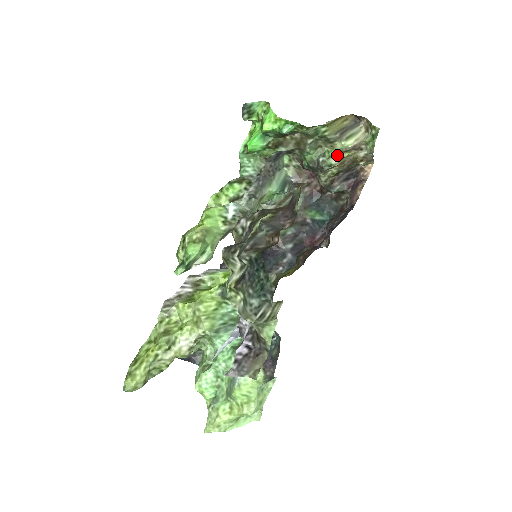
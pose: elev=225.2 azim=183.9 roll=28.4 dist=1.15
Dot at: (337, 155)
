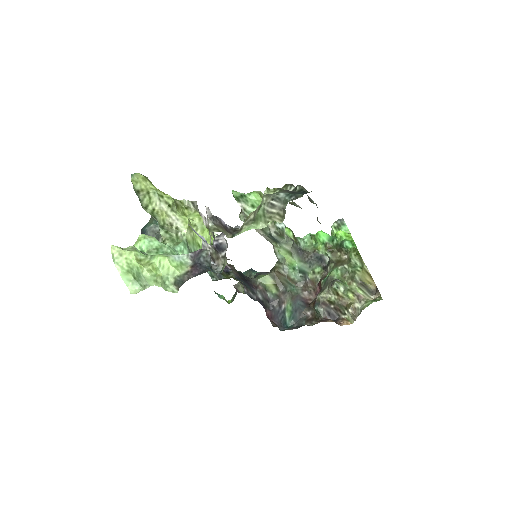
Dot at: (347, 289)
